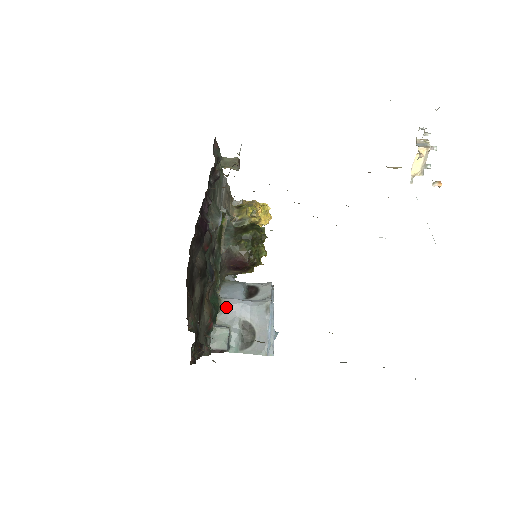
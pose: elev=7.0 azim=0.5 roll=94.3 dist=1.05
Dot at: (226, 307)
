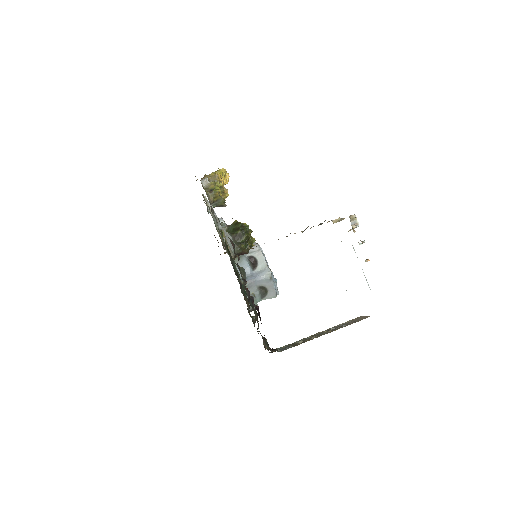
Dot at: (248, 286)
